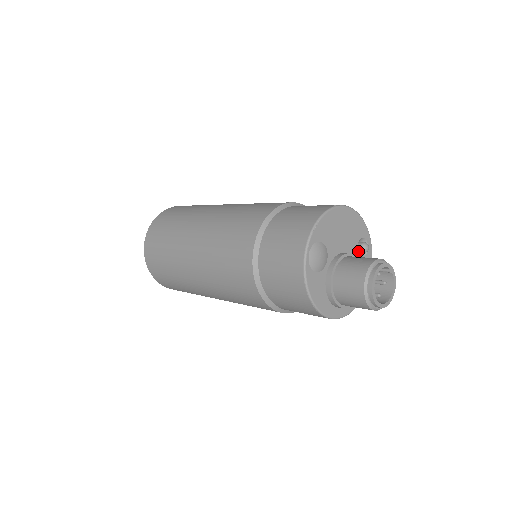
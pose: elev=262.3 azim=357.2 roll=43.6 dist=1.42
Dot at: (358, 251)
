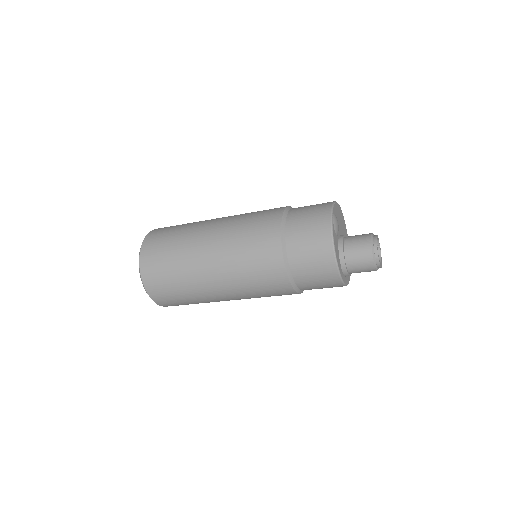
Dot at: occluded
